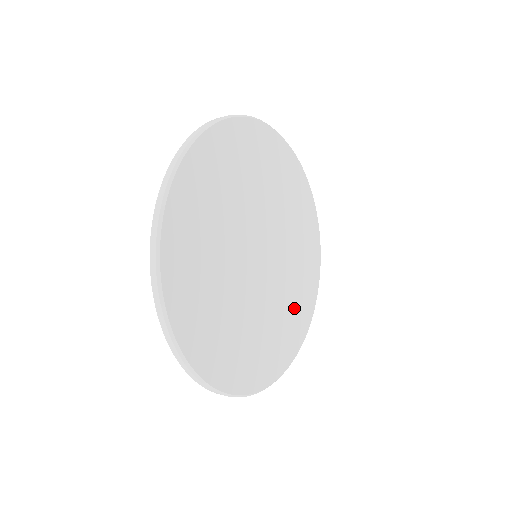
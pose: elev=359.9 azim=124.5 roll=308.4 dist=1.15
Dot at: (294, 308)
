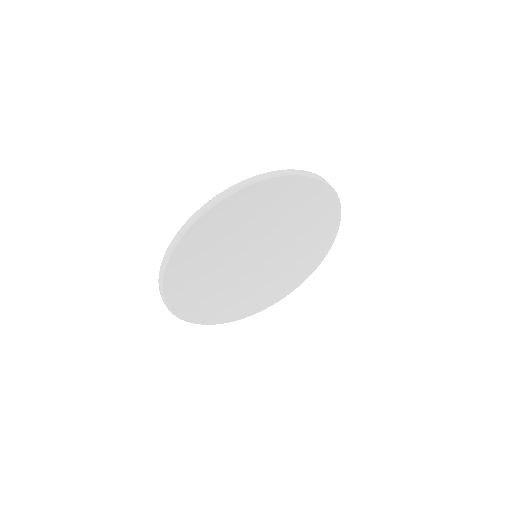
Dot at: (293, 272)
